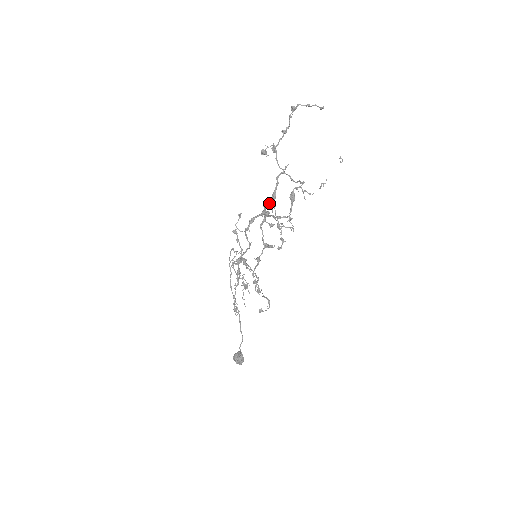
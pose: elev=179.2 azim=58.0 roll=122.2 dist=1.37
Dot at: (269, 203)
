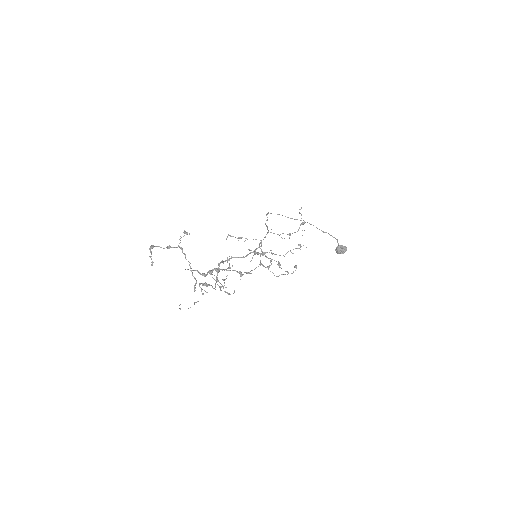
Dot at: (209, 273)
